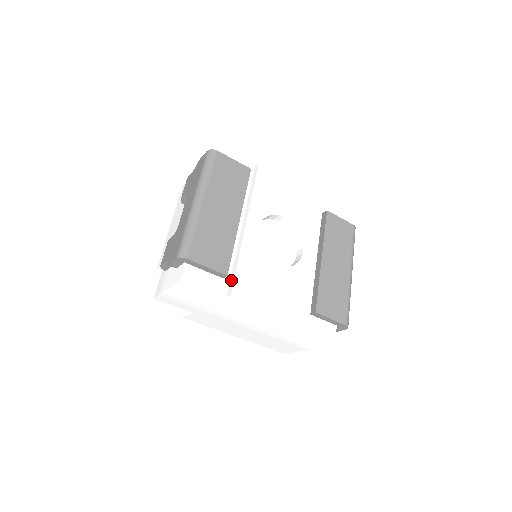
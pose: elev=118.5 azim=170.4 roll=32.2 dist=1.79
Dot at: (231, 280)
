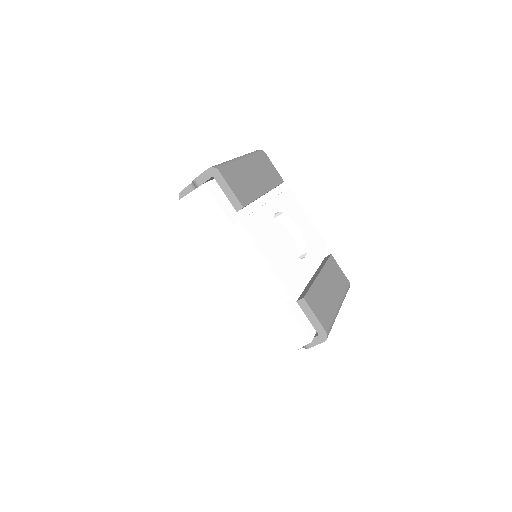
Dot at: occluded
